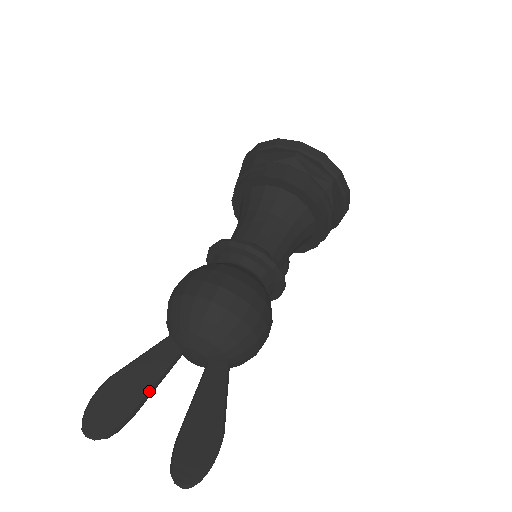
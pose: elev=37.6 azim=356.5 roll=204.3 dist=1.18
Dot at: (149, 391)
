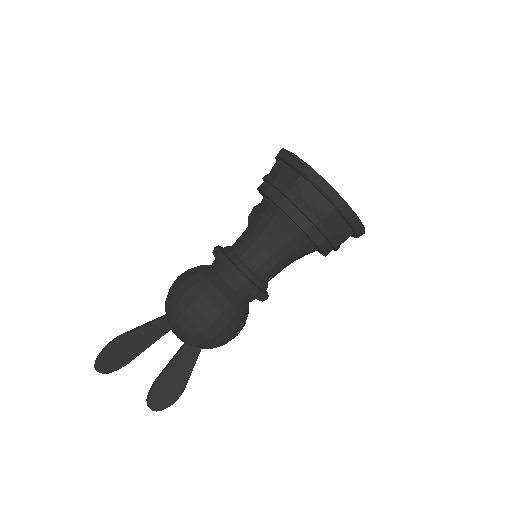
Dot at: (142, 351)
